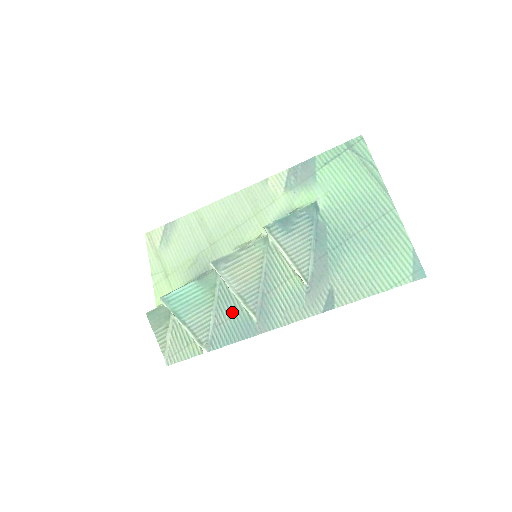
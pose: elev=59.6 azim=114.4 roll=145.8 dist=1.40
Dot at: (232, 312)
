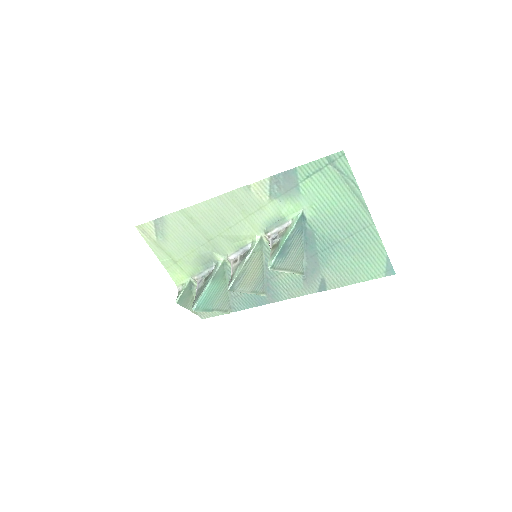
Dot at: occluded
